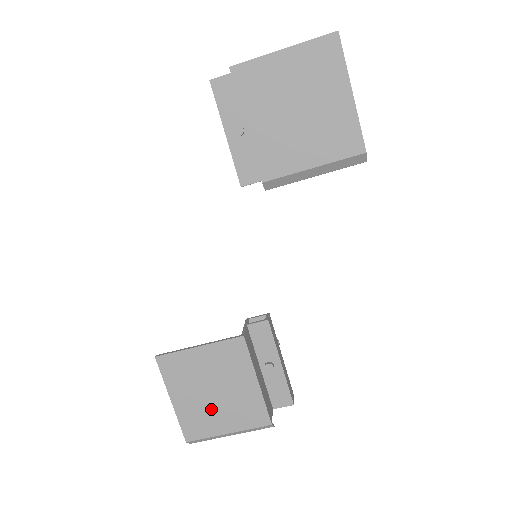
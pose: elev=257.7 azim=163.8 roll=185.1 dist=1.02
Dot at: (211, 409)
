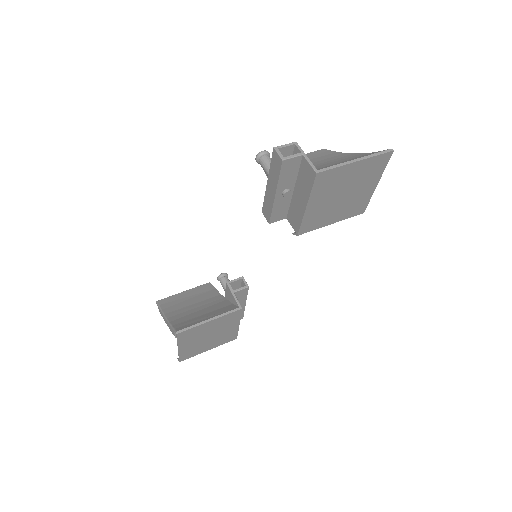
Dot at: (203, 344)
